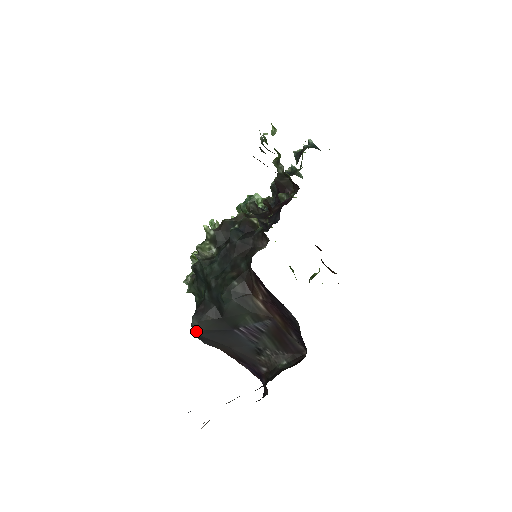
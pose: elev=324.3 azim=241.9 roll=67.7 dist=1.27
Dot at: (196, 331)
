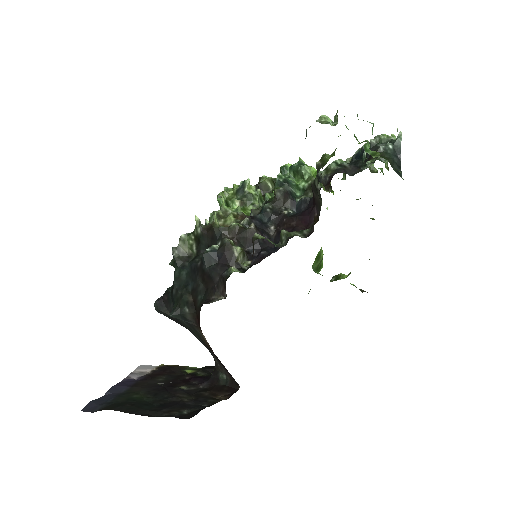
Dot at: (158, 311)
